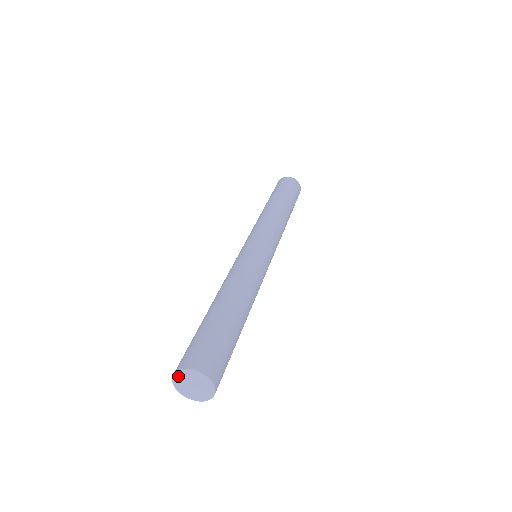
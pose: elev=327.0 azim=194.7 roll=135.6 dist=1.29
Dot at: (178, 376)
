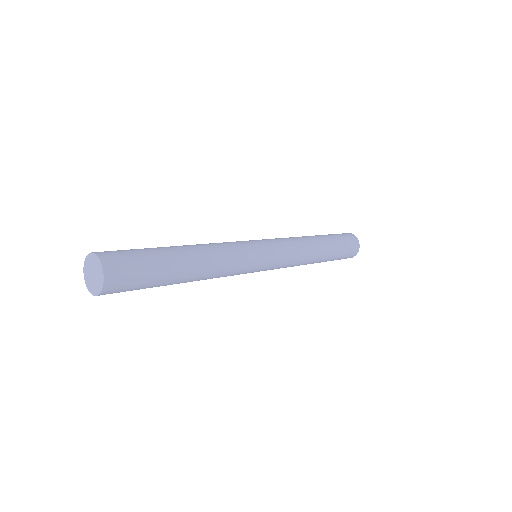
Dot at: (85, 271)
